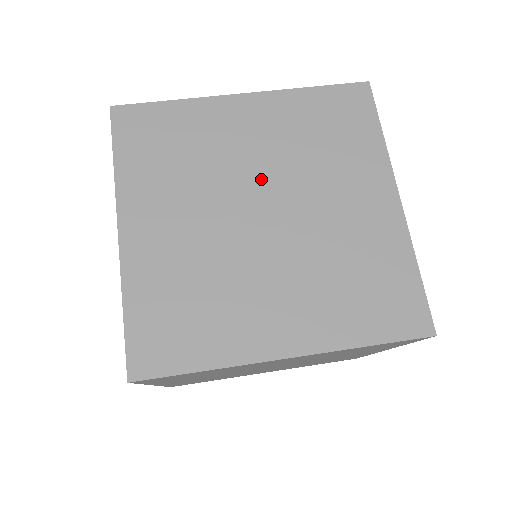
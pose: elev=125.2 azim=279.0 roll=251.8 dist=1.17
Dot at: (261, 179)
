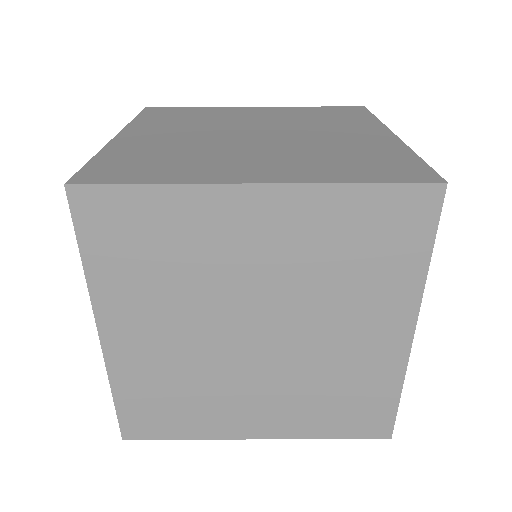
Dot at: (261, 299)
